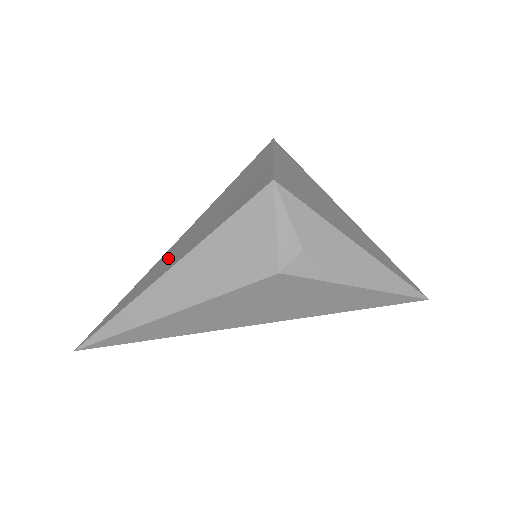
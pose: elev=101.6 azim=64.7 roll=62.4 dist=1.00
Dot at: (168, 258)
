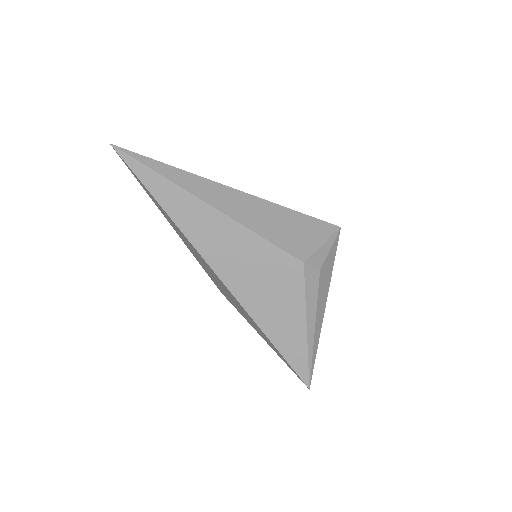
Dot at: occluded
